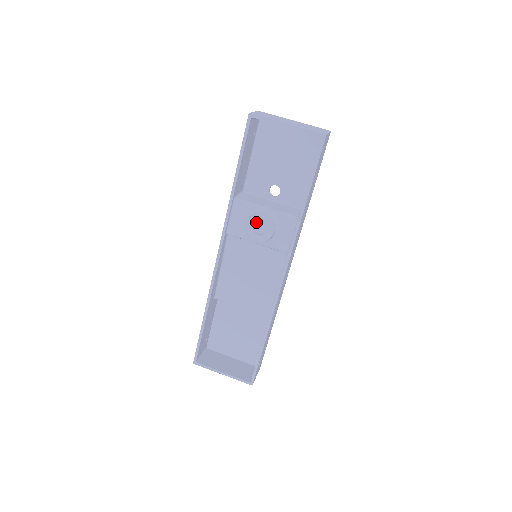
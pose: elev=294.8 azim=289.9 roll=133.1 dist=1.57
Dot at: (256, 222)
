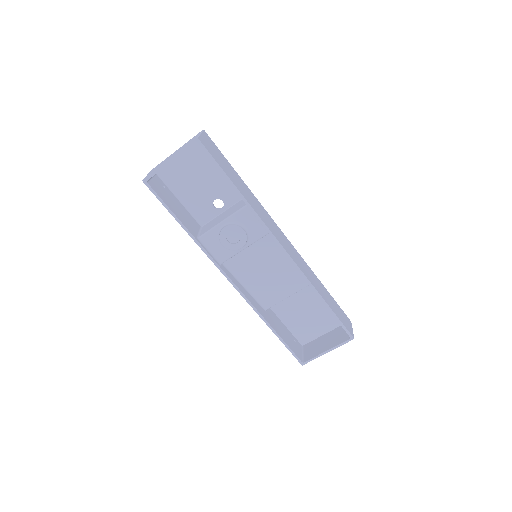
Dot at: (228, 237)
